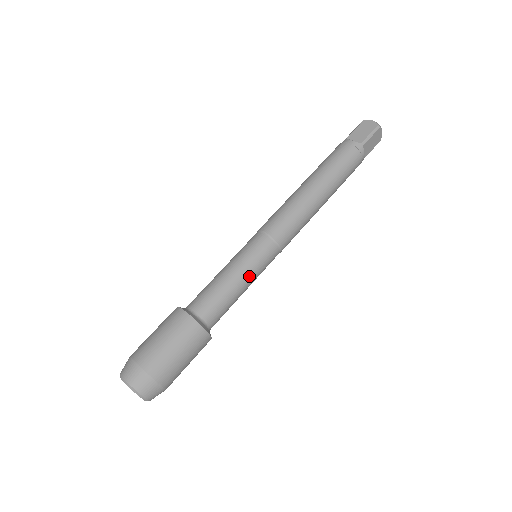
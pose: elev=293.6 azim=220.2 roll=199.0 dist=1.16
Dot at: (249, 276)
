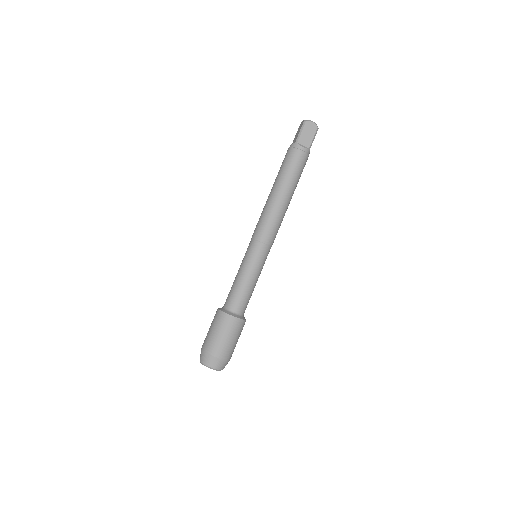
Dot at: (248, 270)
